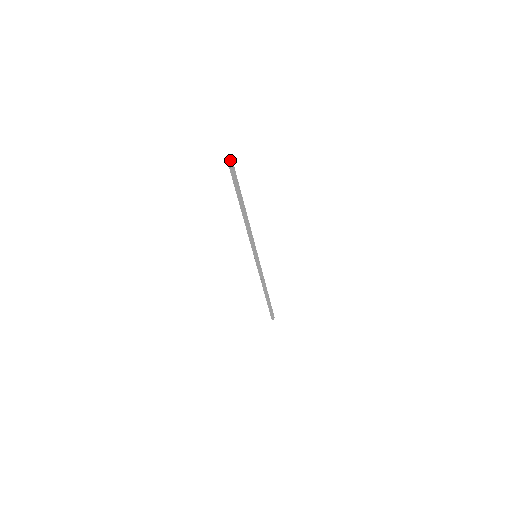
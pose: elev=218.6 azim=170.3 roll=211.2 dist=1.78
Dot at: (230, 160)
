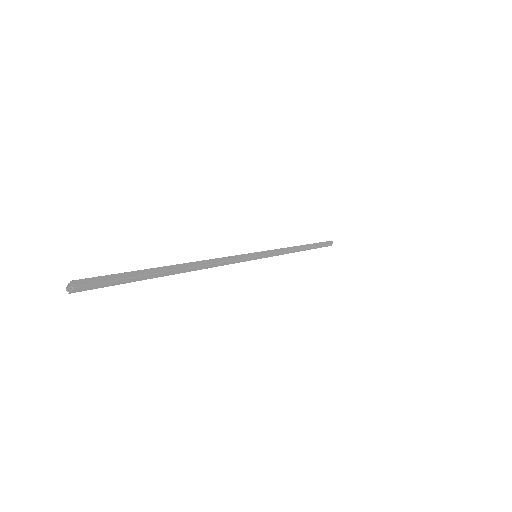
Dot at: (73, 290)
